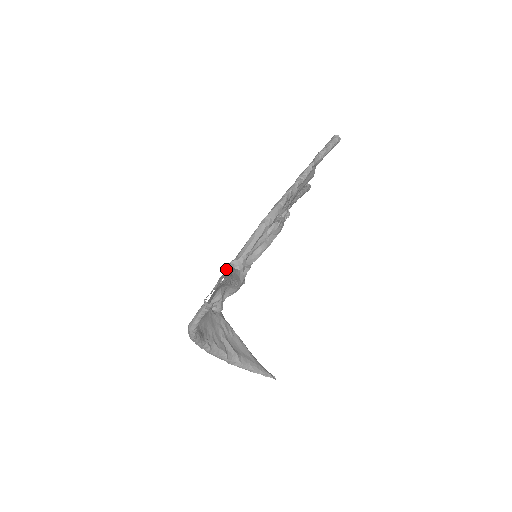
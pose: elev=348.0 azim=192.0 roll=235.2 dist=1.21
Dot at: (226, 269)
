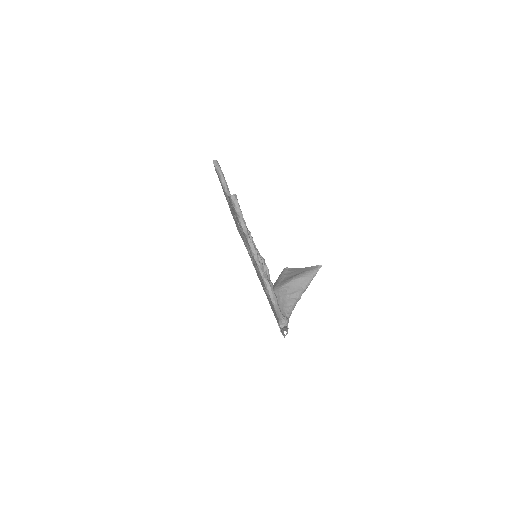
Dot at: (281, 327)
